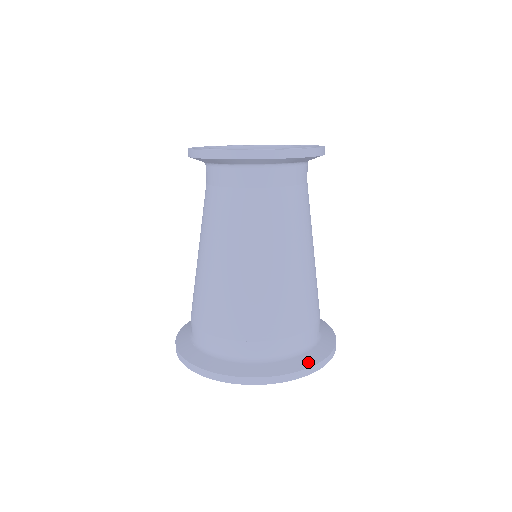
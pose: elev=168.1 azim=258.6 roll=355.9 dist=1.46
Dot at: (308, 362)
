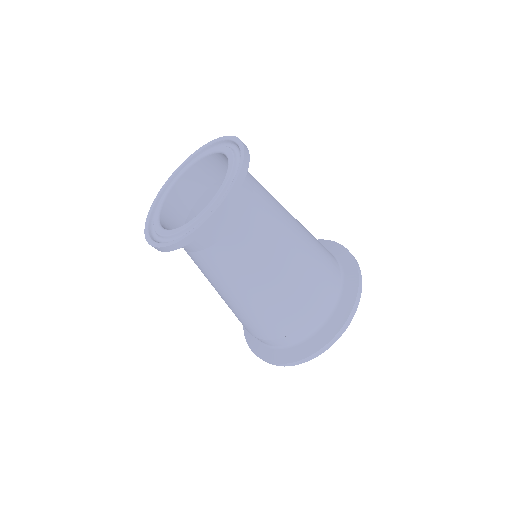
Dot at: (298, 355)
